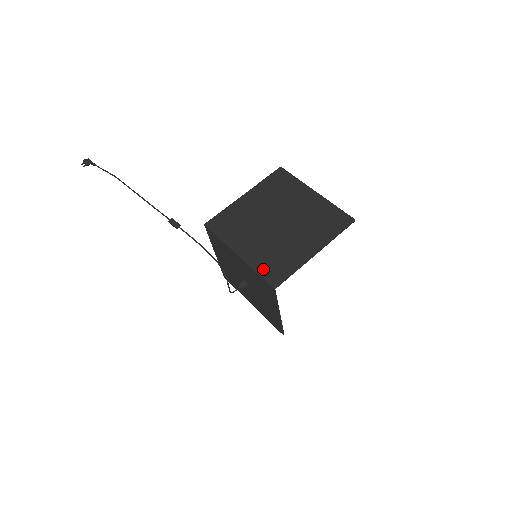
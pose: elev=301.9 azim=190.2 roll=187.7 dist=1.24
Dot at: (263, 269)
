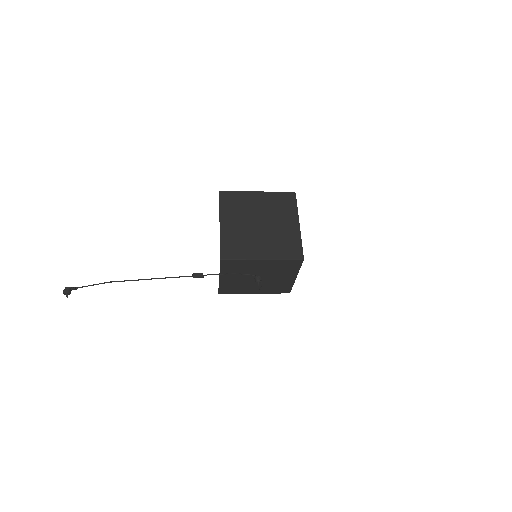
Dot at: (286, 255)
